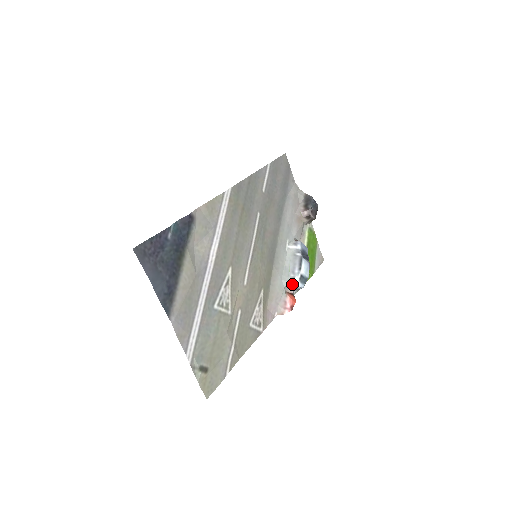
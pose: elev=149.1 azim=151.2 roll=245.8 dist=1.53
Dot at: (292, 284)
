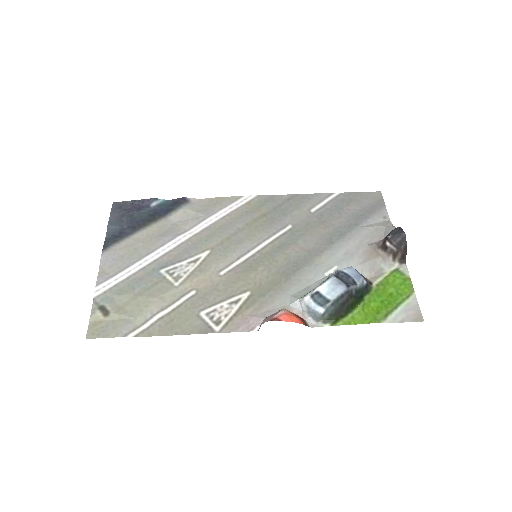
Dot at: (303, 303)
